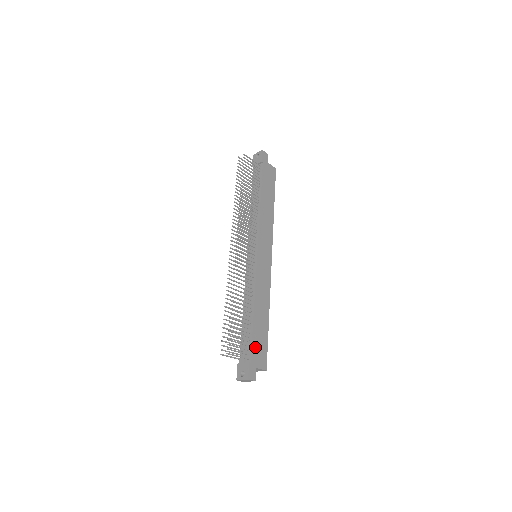
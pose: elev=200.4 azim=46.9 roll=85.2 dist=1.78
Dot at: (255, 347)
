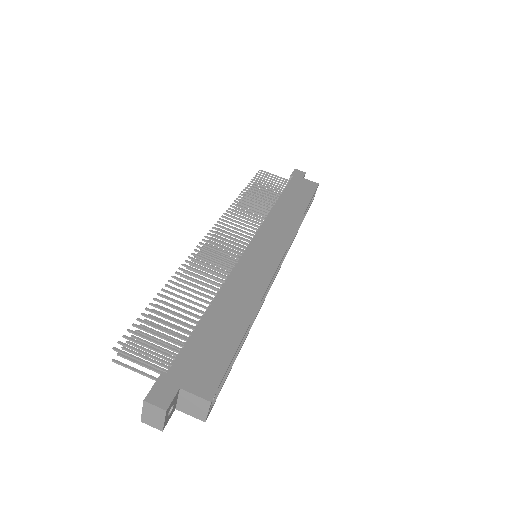
Dot at: (192, 353)
